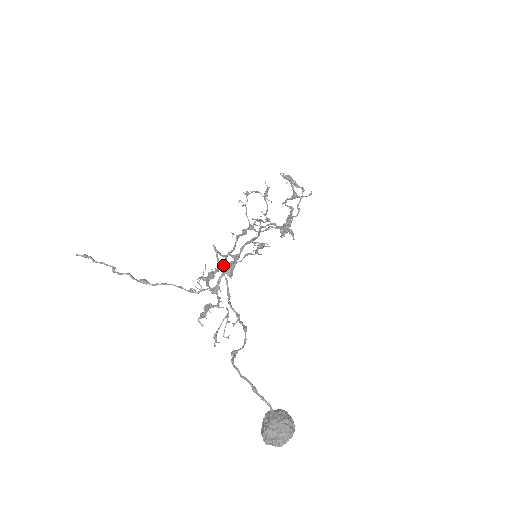
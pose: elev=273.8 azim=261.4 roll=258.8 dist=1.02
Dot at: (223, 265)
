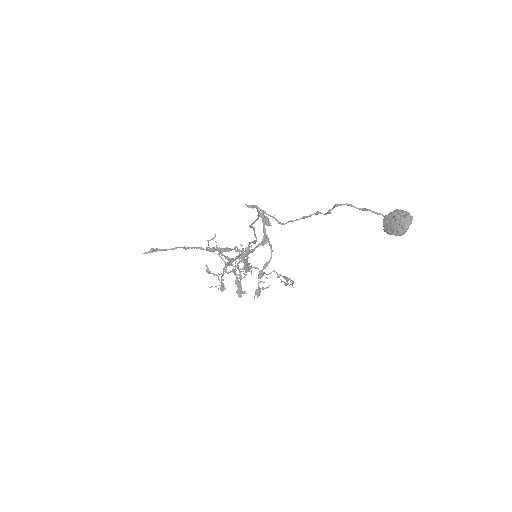
Dot at: occluded
